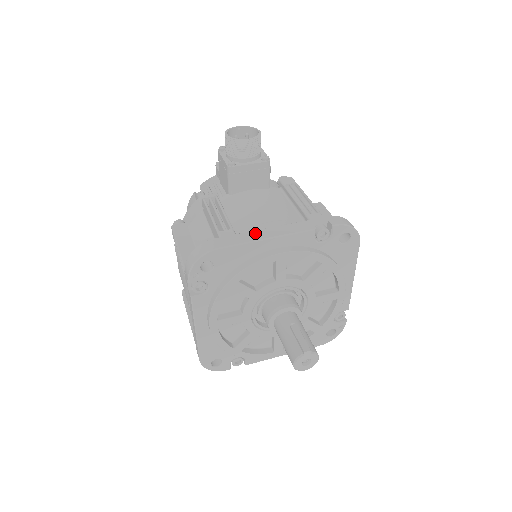
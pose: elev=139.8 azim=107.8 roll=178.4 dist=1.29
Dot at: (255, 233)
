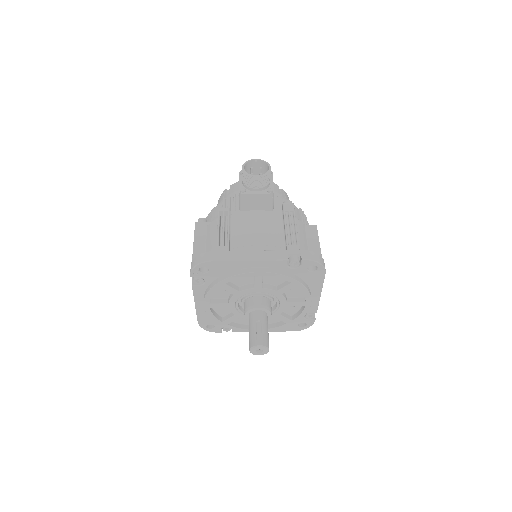
Dot at: (243, 253)
